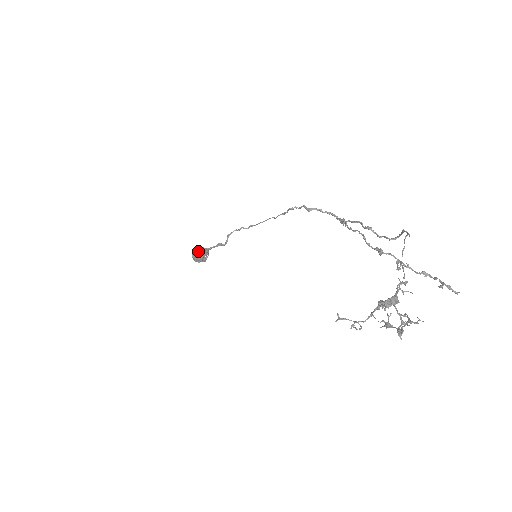
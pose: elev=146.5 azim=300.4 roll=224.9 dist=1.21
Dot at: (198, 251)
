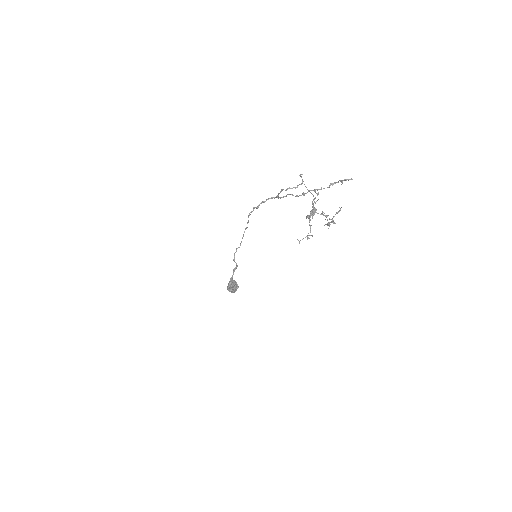
Dot at: (229, 285)
